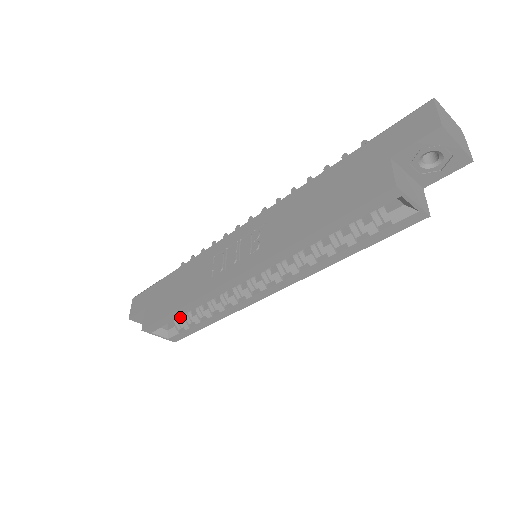
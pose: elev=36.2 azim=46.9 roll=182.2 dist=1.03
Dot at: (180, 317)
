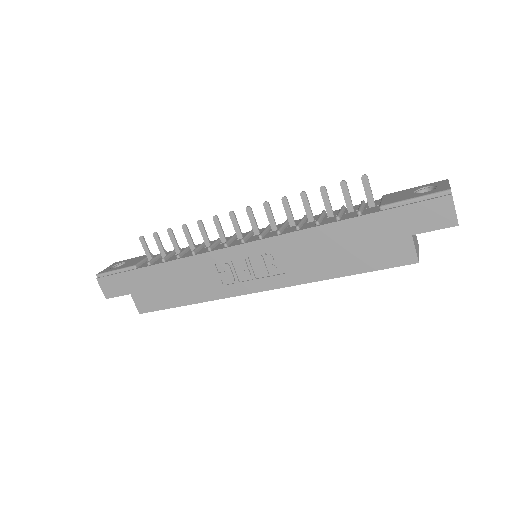
Dot at: occluded
